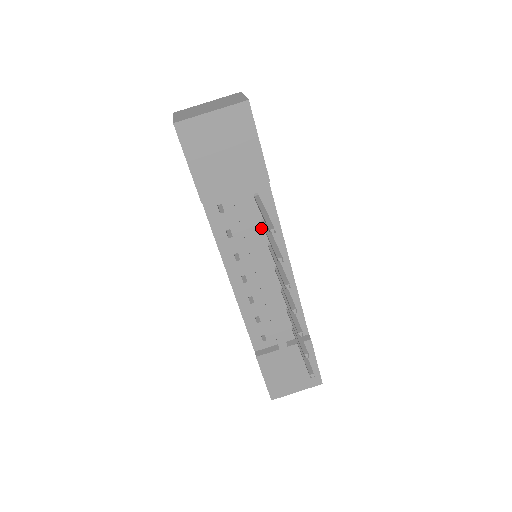
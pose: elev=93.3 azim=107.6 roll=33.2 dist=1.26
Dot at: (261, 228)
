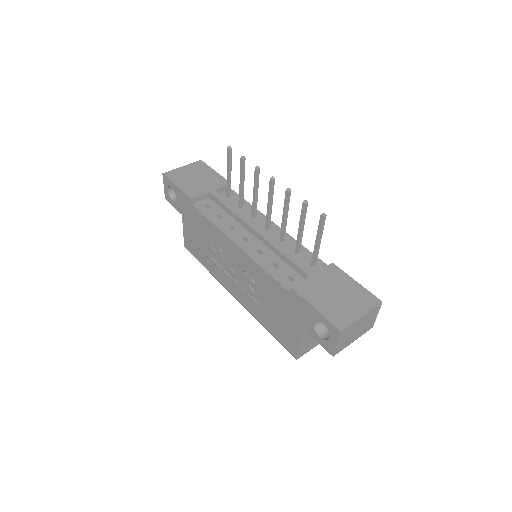
Dot at: (241, 210)
